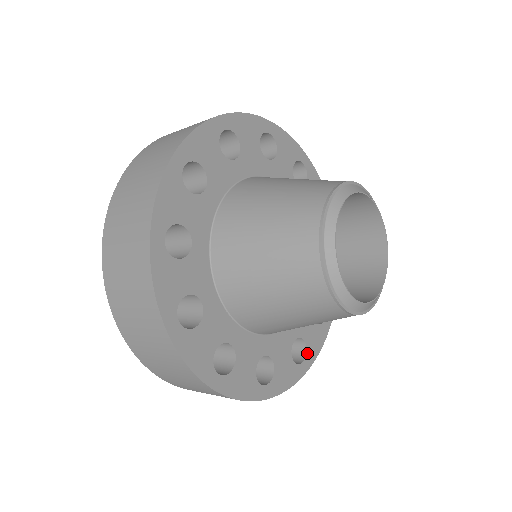
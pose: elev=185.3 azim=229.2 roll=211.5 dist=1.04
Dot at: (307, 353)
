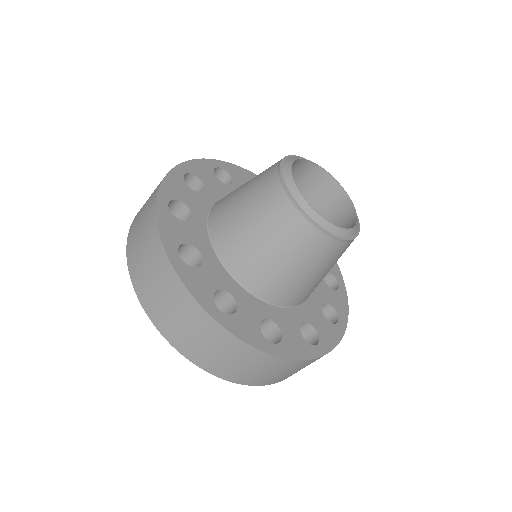
Dot at: (320, 340)
